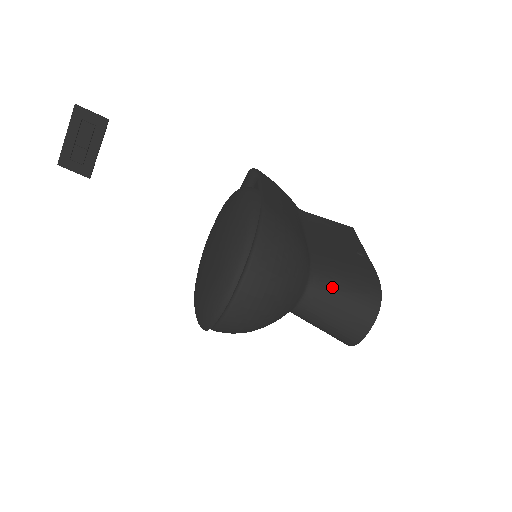
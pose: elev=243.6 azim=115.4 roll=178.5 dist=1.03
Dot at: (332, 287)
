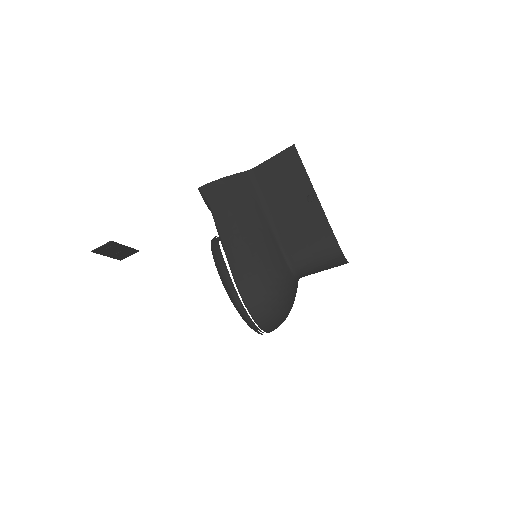
Dot at: (307, 265)
